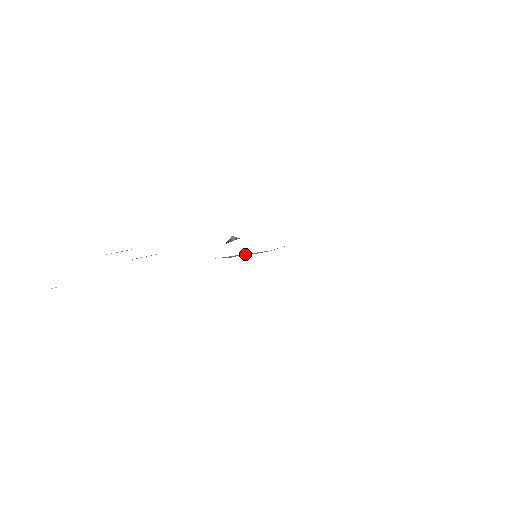
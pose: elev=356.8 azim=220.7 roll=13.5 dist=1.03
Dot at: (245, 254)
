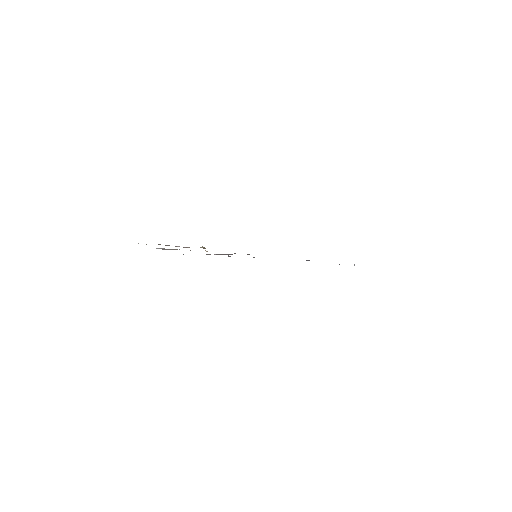
Dot at: occluded
